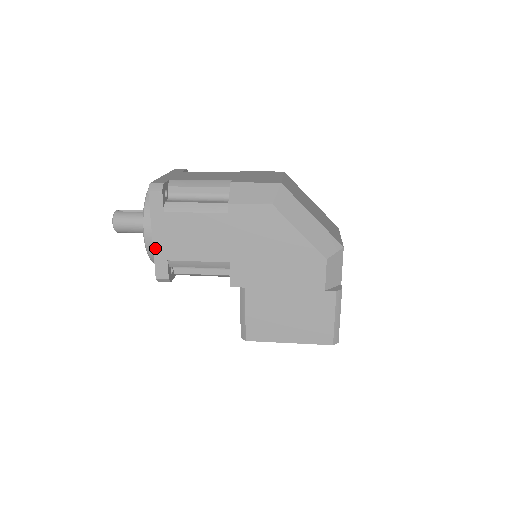
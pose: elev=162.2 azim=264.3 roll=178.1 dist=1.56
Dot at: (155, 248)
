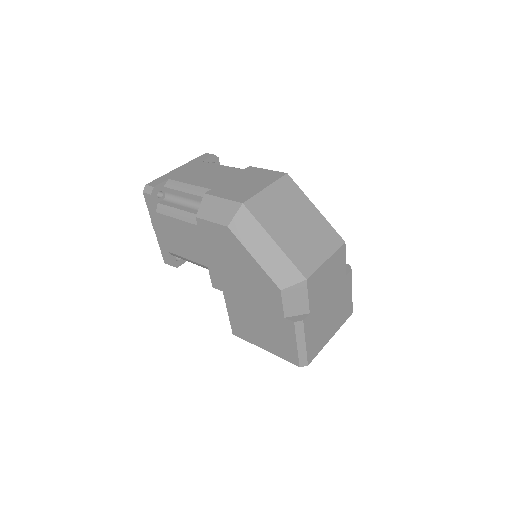
Dot at: (158, 239)
